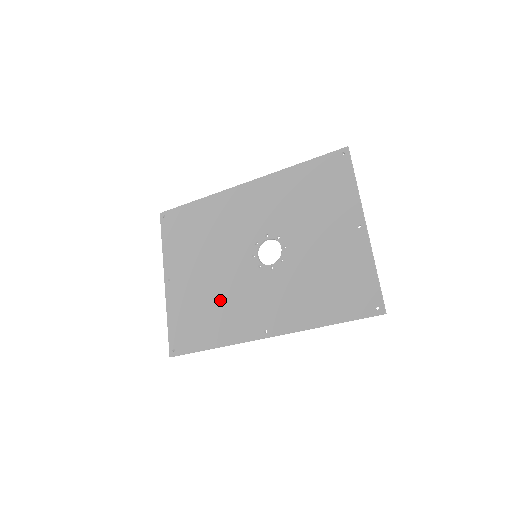
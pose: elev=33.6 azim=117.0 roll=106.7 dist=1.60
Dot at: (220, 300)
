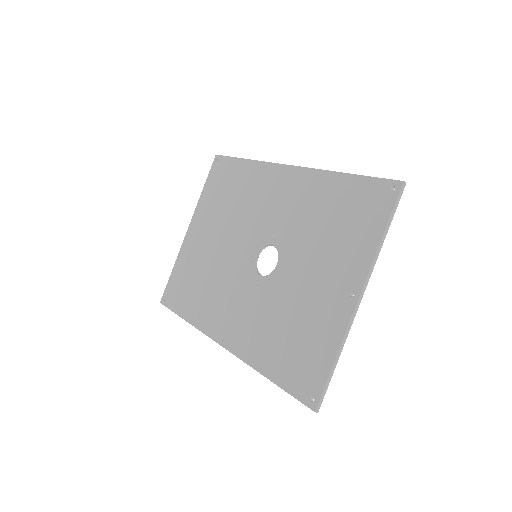
Dot at: (210, 280)
